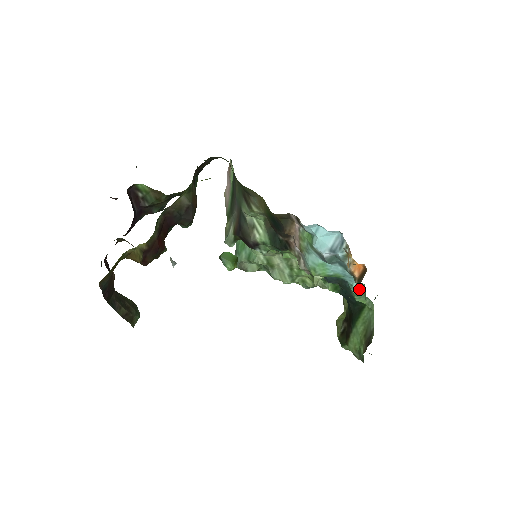
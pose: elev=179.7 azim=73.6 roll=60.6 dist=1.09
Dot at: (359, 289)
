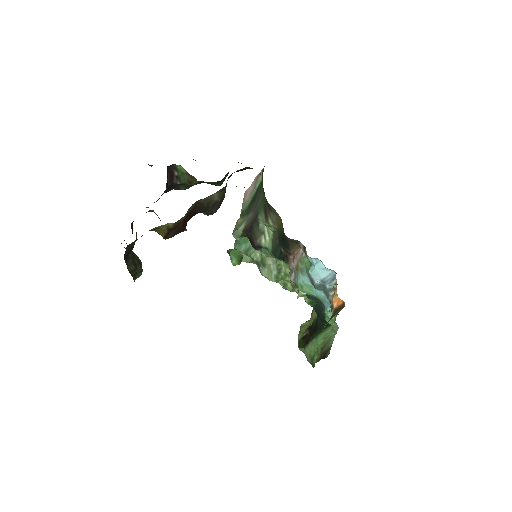
Dot at: occluded
